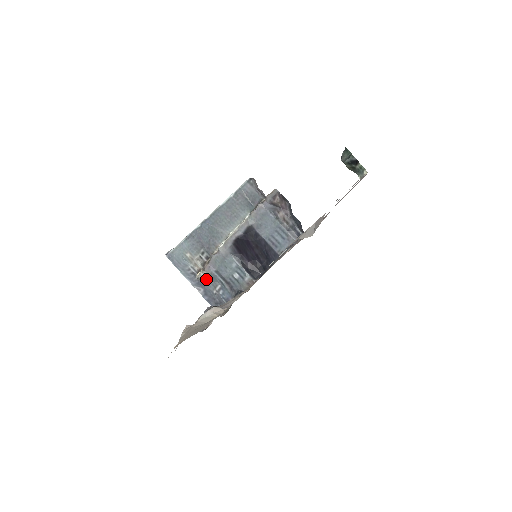
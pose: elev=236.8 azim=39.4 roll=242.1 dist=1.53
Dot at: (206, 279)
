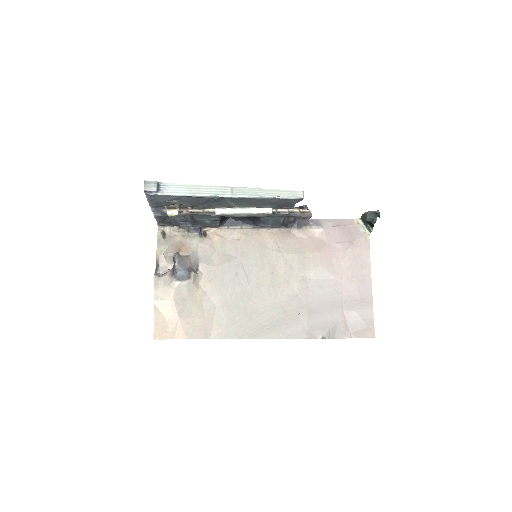
Dot at: (175, 216)
